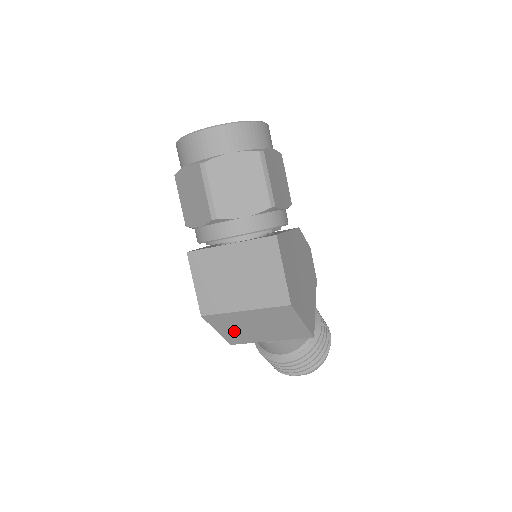
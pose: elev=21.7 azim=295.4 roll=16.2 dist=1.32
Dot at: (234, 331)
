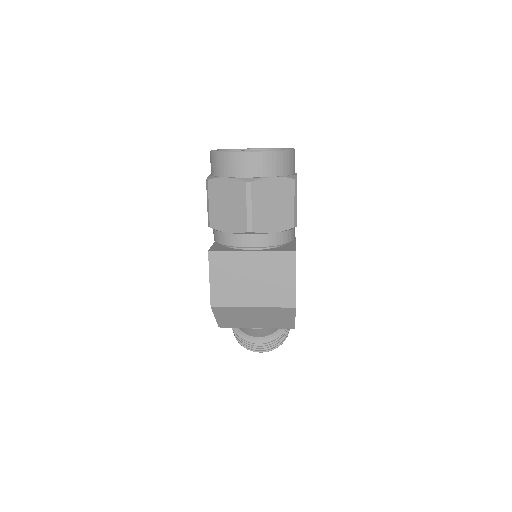
Dot at: (231, 319)
